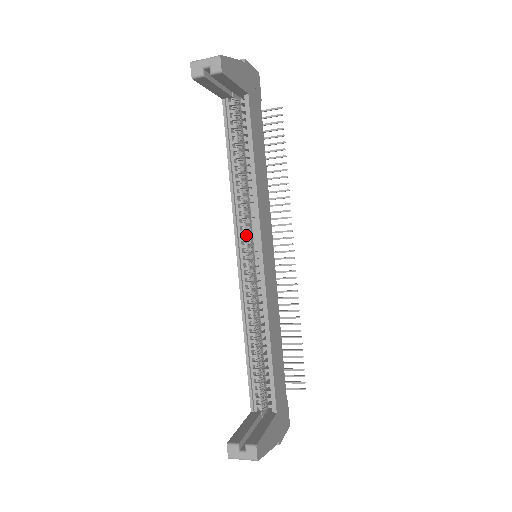
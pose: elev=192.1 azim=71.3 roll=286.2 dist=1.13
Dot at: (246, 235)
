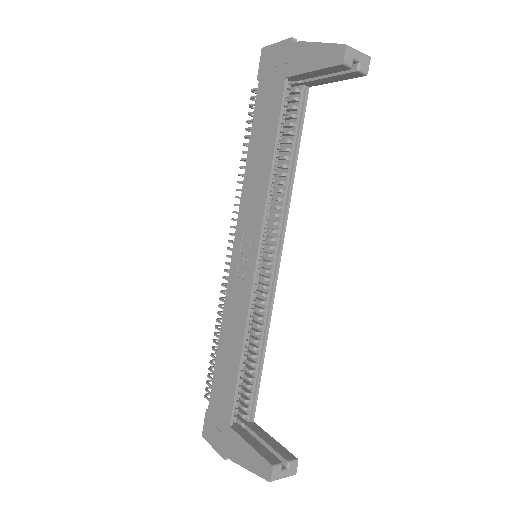
Dot at: occluded
